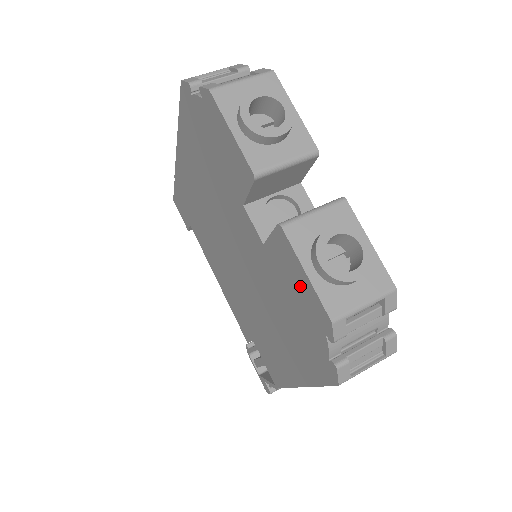
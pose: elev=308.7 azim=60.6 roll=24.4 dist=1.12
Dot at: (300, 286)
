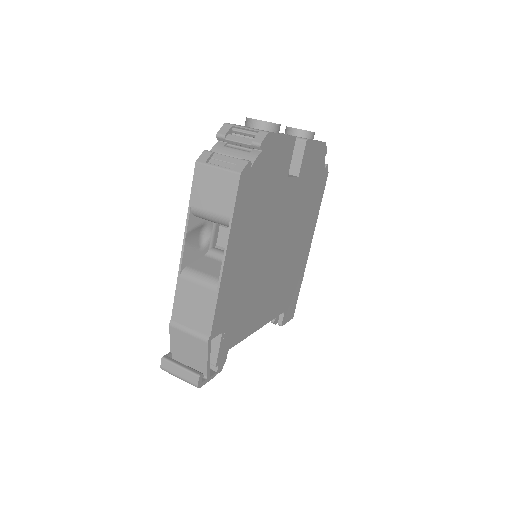
Dot at: occluded
